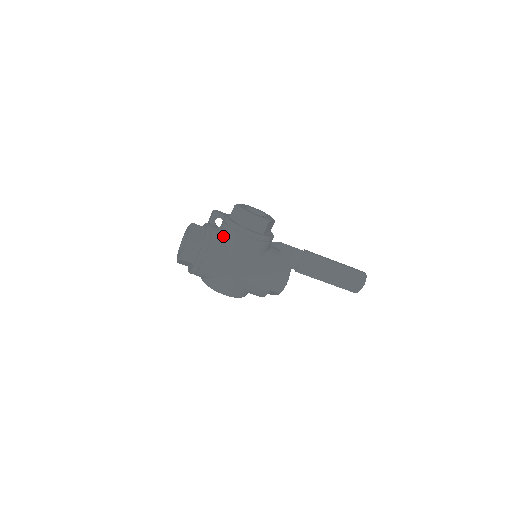
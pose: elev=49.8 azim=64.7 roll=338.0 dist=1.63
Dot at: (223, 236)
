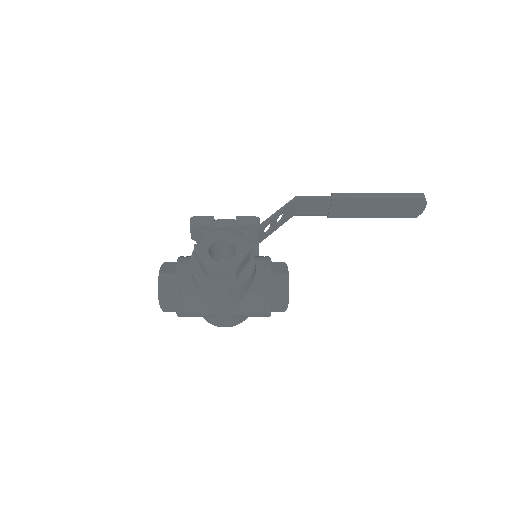
Dot at: (194, 286)
